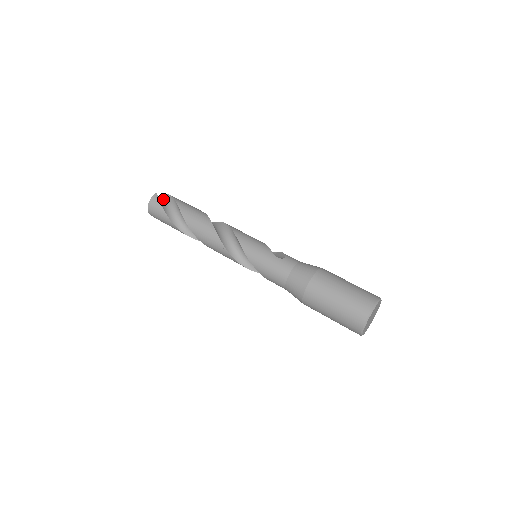
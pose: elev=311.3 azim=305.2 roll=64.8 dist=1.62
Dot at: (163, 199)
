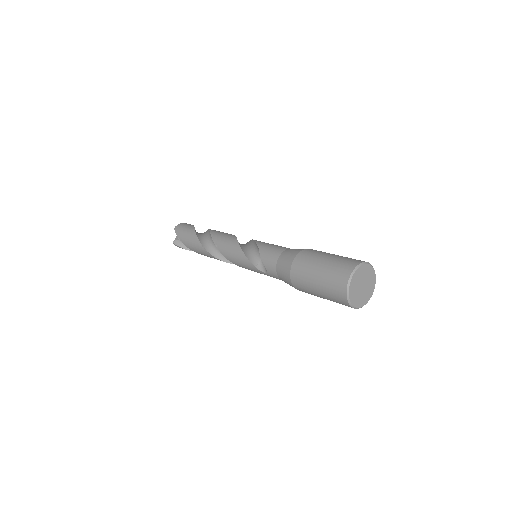
Dot at: occluded
